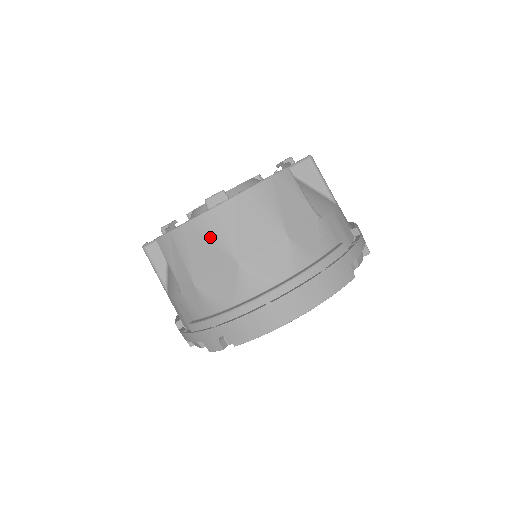
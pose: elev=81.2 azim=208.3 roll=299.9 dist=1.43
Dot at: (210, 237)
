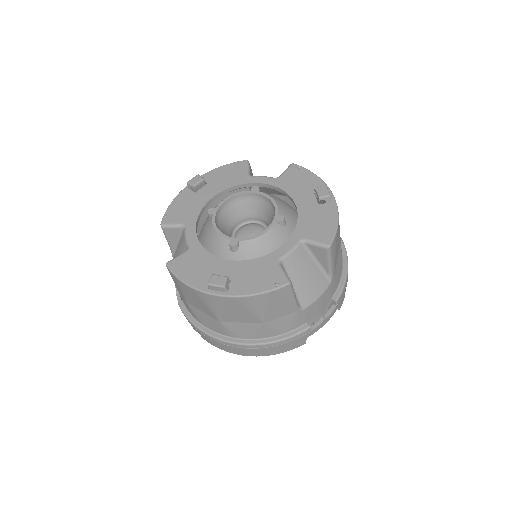
Dot at: (204, 302)
